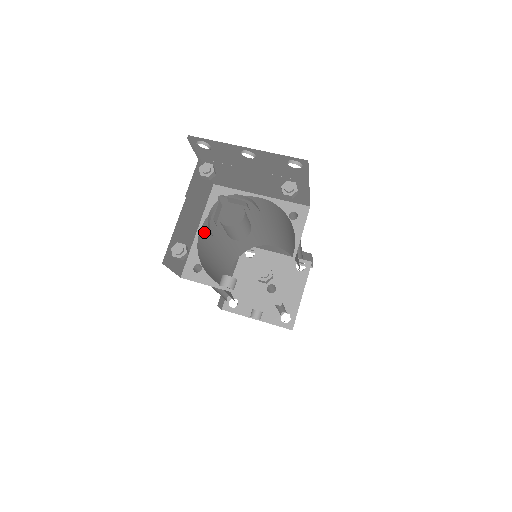
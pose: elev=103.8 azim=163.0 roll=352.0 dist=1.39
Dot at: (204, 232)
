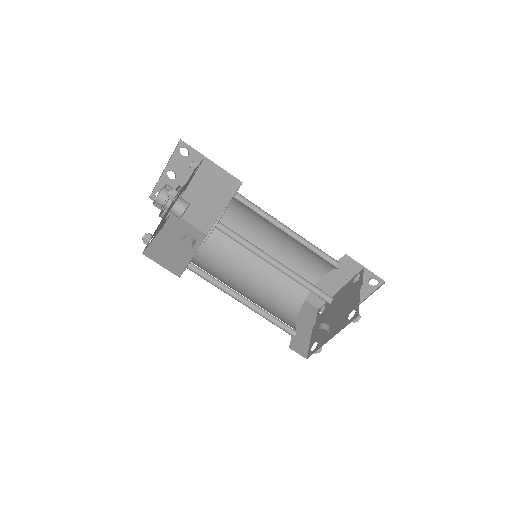
Dot at: (205, 258)
